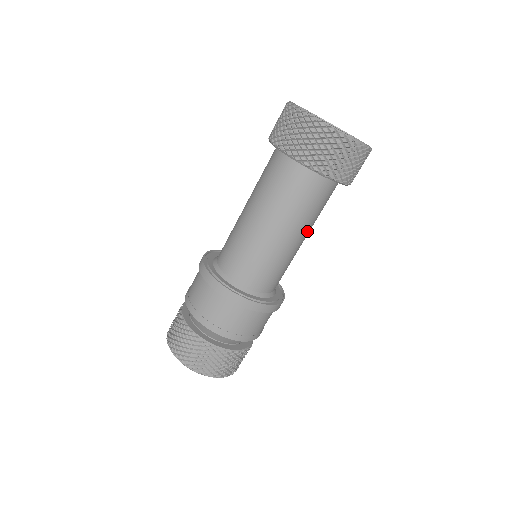
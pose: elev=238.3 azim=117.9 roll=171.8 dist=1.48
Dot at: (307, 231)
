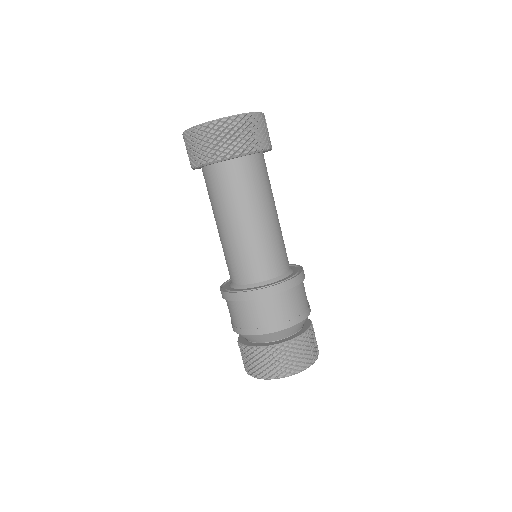
Dot at: (266, 207)
